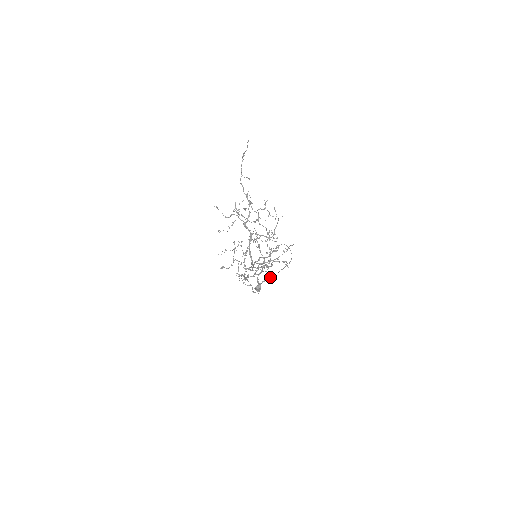
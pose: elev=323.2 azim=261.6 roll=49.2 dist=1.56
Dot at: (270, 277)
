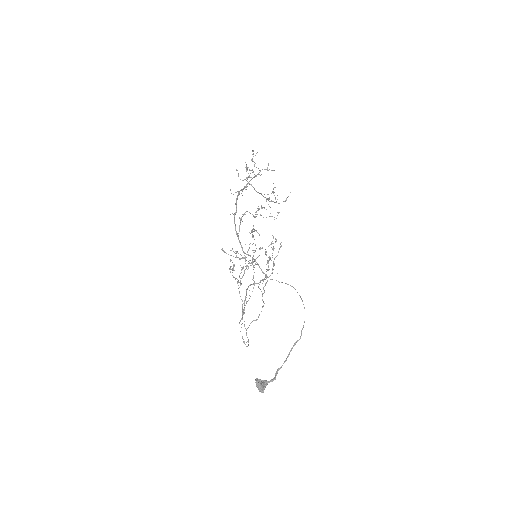
Dot at: (279, 368)
